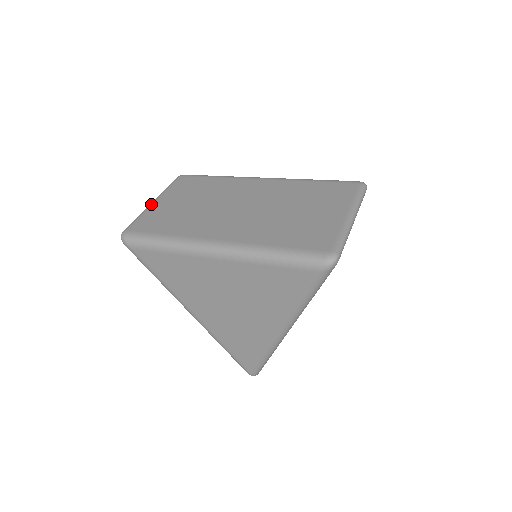
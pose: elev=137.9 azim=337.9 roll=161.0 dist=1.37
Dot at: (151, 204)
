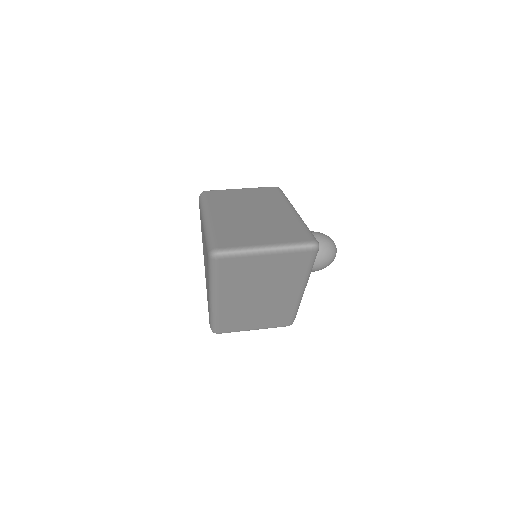
Dot at: (237, 189)
